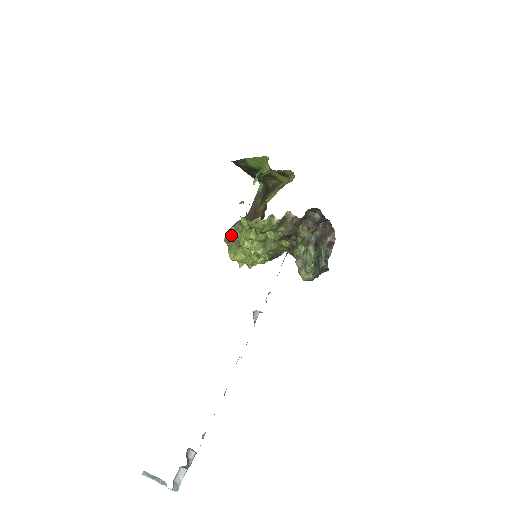
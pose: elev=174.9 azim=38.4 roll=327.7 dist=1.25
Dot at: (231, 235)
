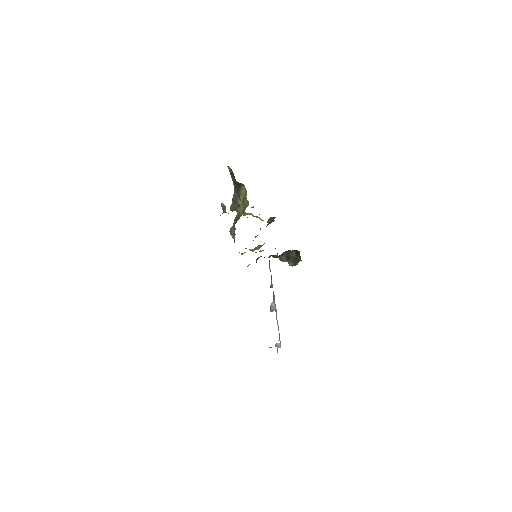
Dot at: occluded
